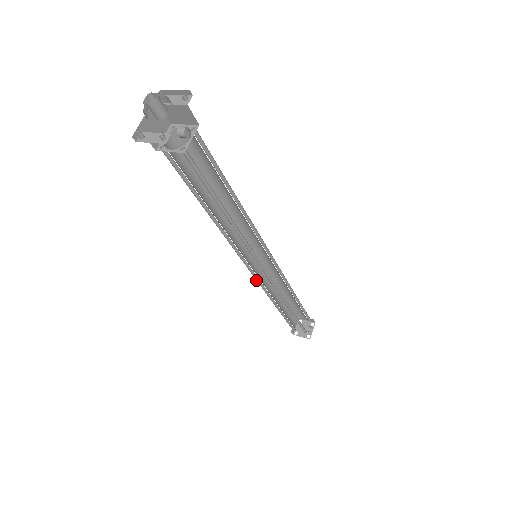
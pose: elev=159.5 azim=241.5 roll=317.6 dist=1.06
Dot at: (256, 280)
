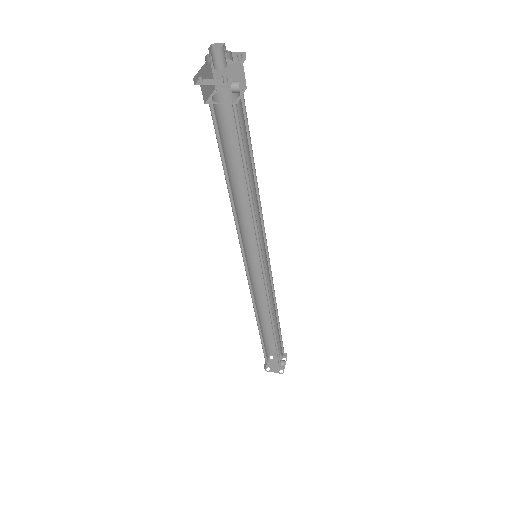
Dot at: (249, 288)
